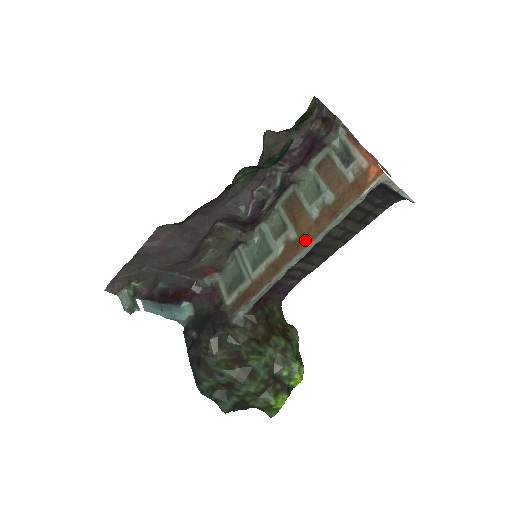
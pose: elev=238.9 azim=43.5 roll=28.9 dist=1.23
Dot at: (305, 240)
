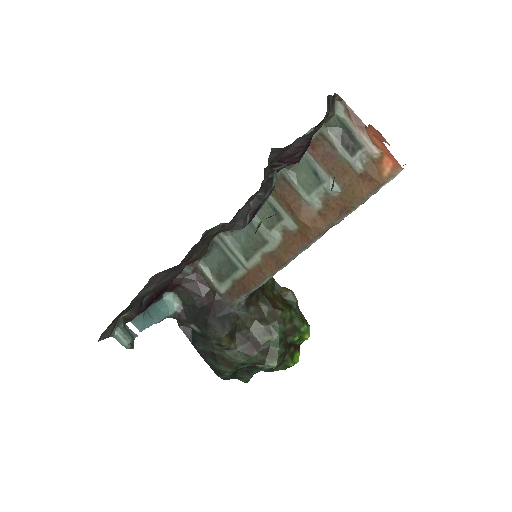
Dot at: (311, 235)
